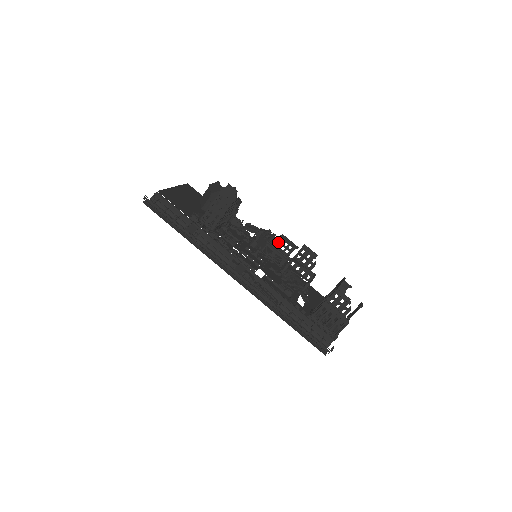
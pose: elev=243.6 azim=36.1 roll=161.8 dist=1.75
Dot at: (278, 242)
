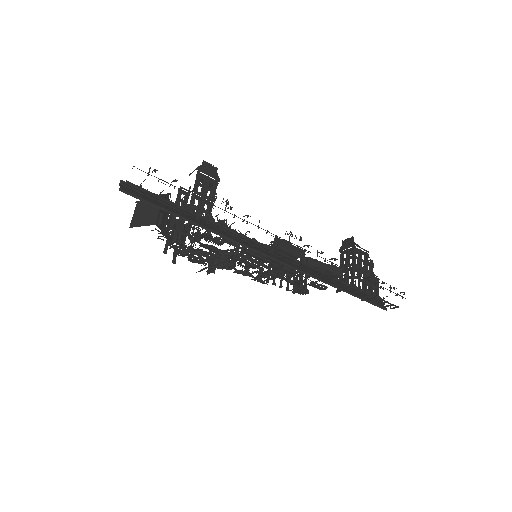
Dot at: occluded
